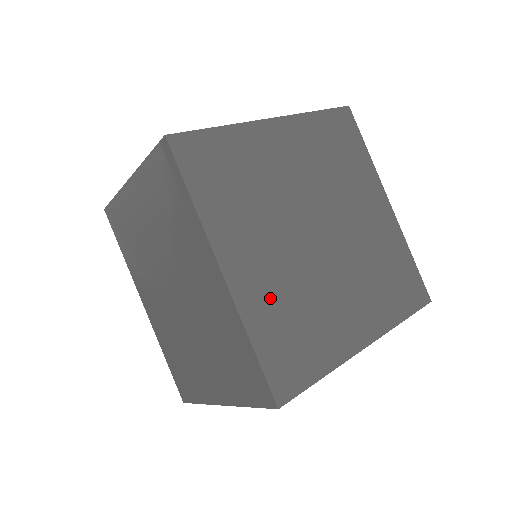
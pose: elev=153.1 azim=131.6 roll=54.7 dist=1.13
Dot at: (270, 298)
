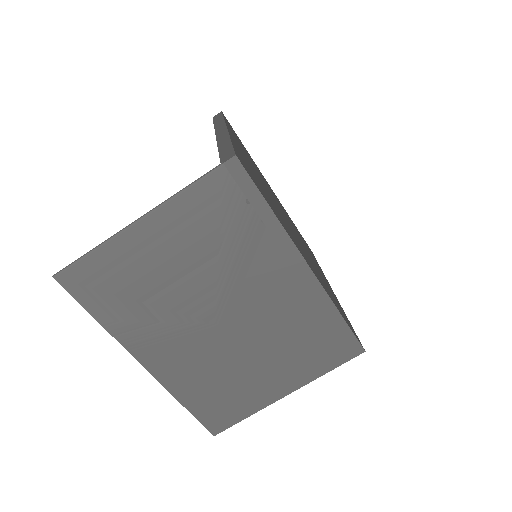
Dot at: (319, 277)
